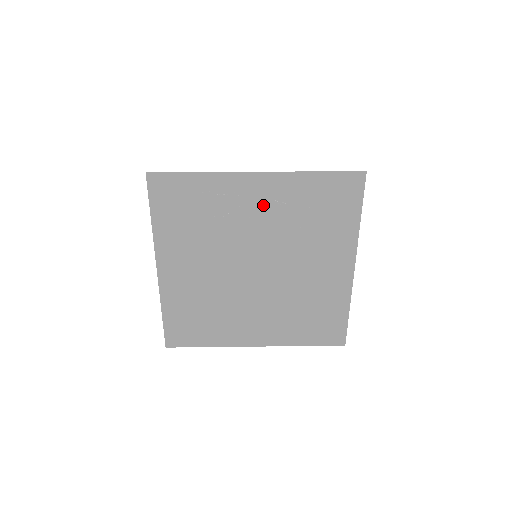
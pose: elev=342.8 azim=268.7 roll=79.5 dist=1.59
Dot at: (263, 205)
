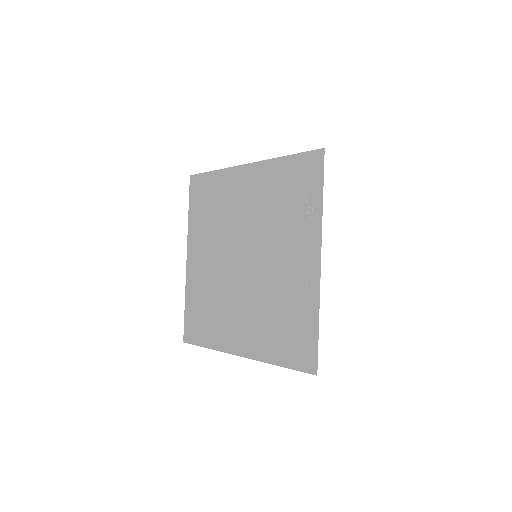
Dot at: (275, 212)
